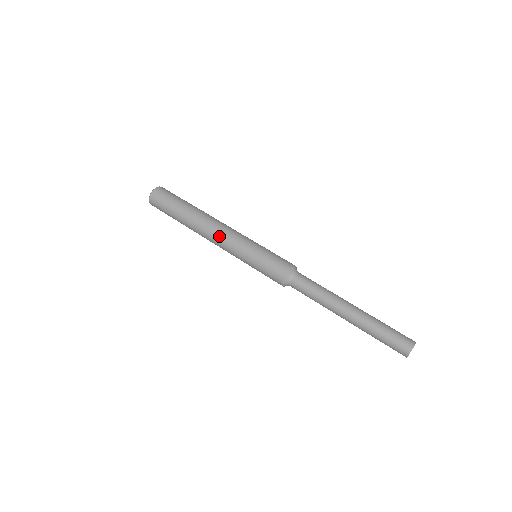
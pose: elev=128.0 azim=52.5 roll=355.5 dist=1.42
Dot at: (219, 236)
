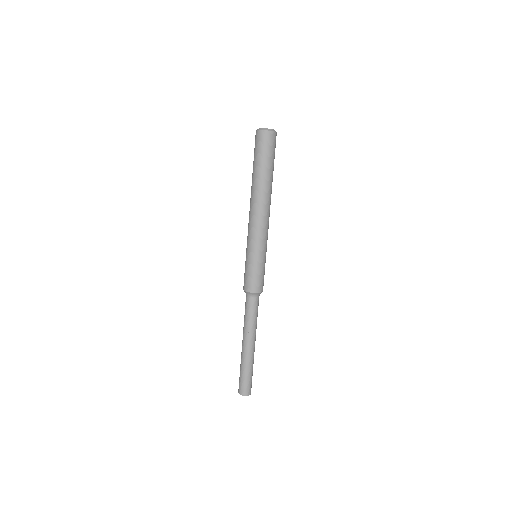
Dot at: occluded
